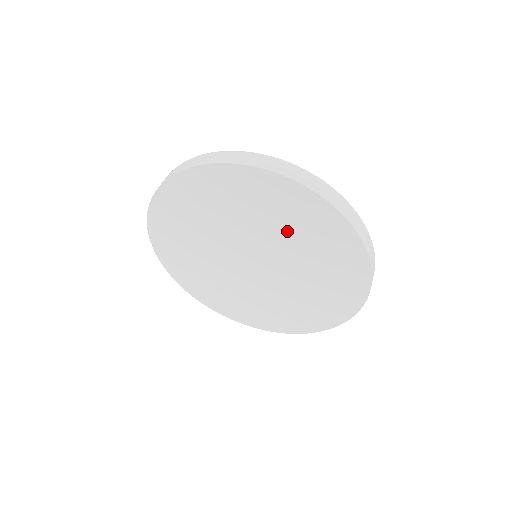
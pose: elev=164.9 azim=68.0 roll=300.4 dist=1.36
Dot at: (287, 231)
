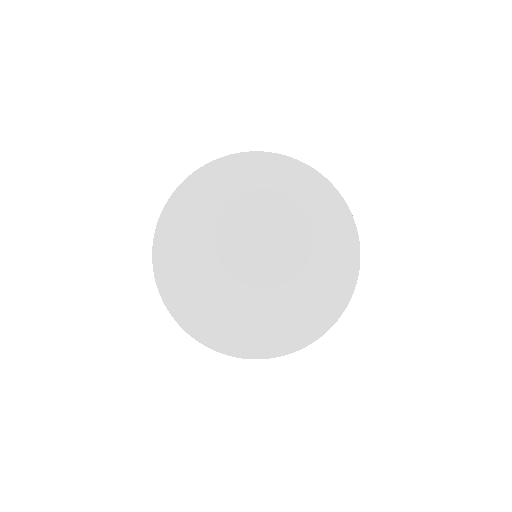
Dot at: (294, 215)
